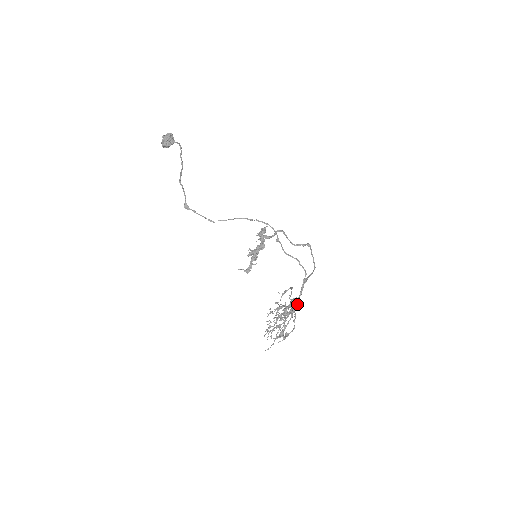
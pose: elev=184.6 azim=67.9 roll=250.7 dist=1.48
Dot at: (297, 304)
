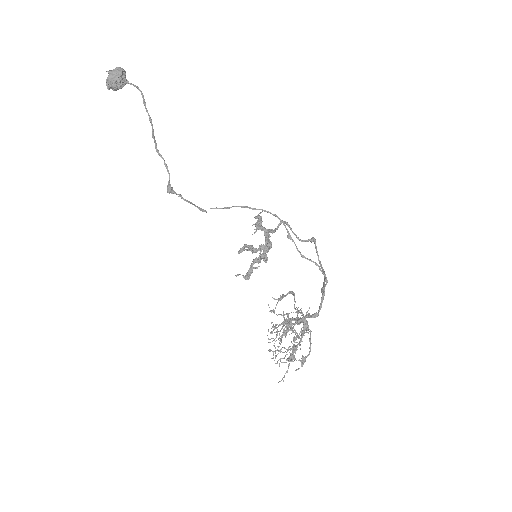
Dot at: occluded
